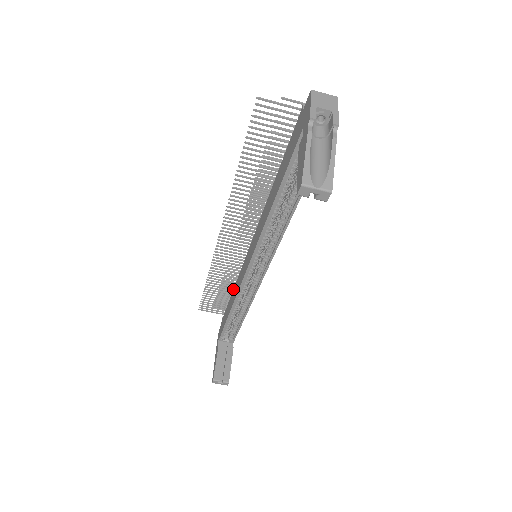
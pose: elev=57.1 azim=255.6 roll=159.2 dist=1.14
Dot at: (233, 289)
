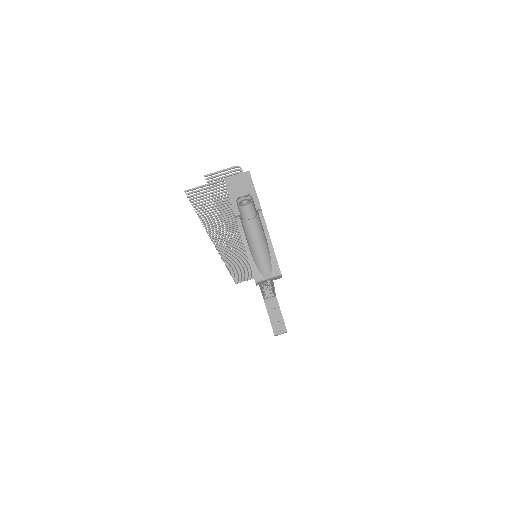
Dot at: occluded
